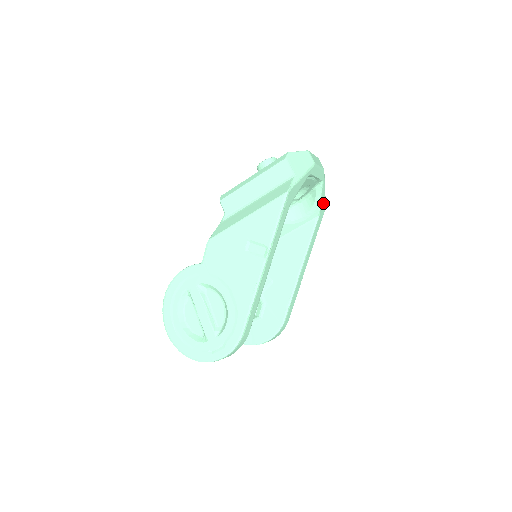
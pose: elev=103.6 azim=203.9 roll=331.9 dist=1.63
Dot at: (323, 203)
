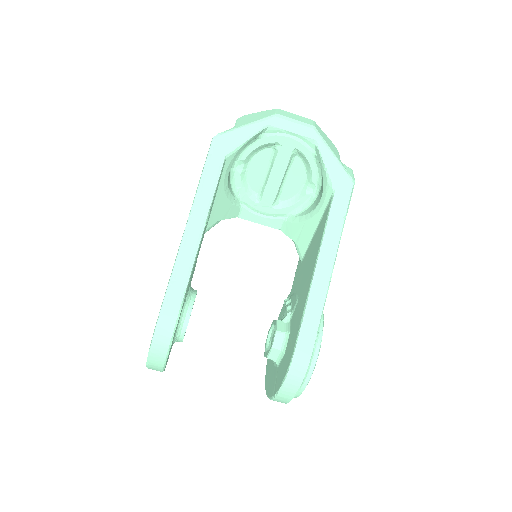
Dot at: (339, 174)
